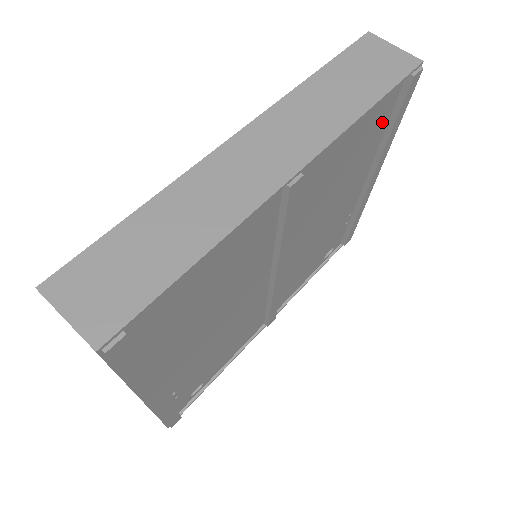
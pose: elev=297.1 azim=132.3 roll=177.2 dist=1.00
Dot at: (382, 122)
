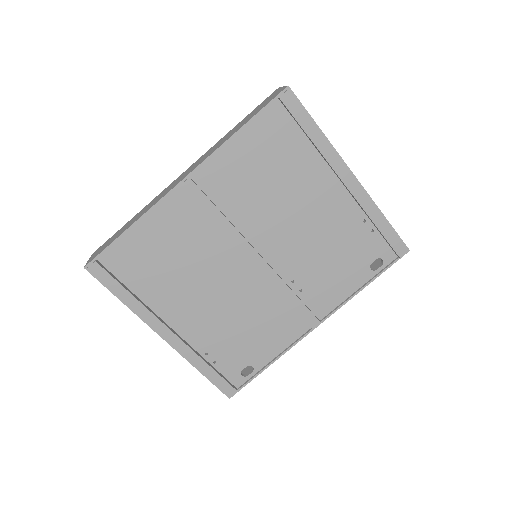
Dot at: (291, 135)
